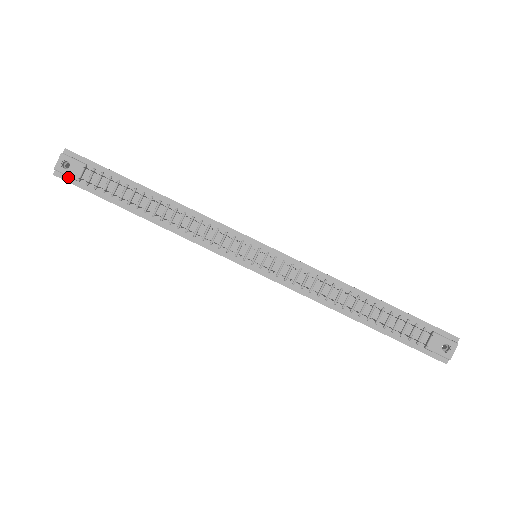
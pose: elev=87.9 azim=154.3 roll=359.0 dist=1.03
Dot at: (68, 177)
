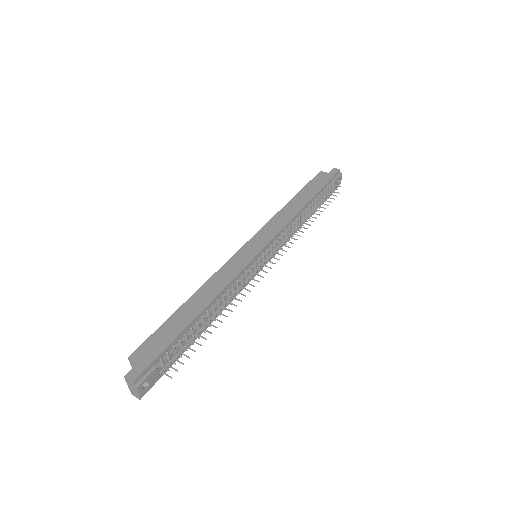
Dot at: (150, 386)
